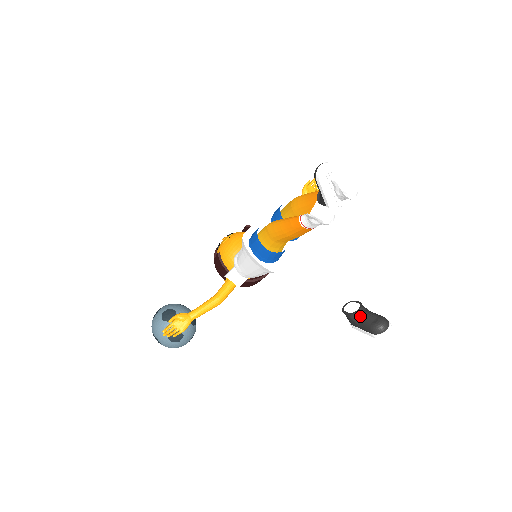
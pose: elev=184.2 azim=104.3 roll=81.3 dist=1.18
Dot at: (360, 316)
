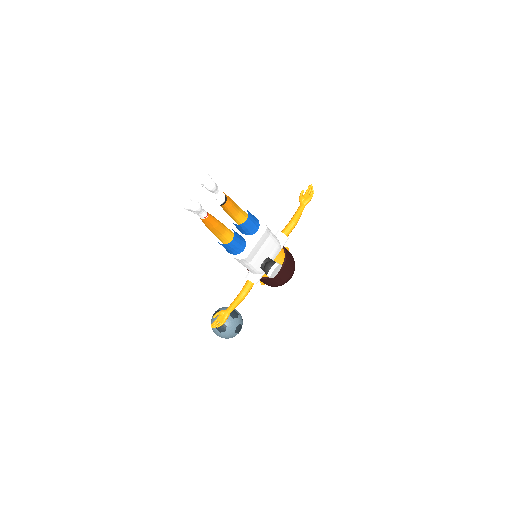
Dot at: (264, 266)
